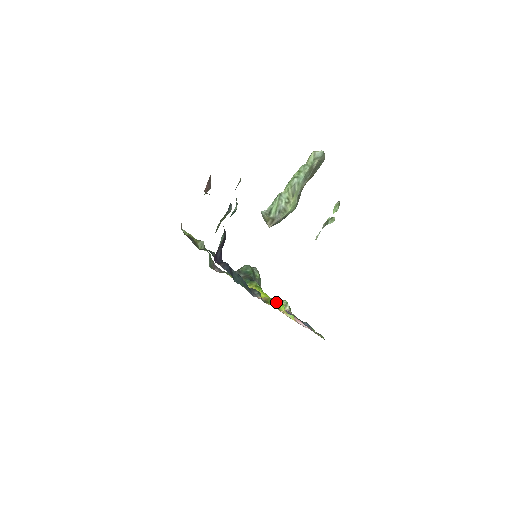
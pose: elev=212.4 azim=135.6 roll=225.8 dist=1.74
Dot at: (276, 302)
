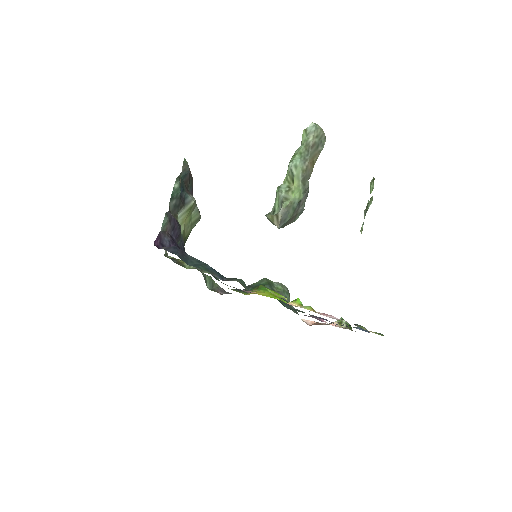
Dot at: occluded
